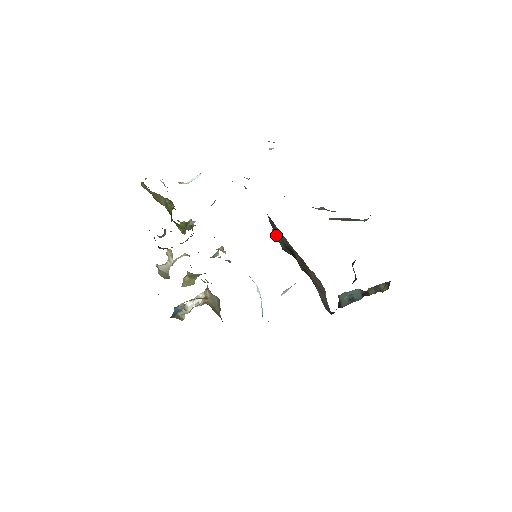
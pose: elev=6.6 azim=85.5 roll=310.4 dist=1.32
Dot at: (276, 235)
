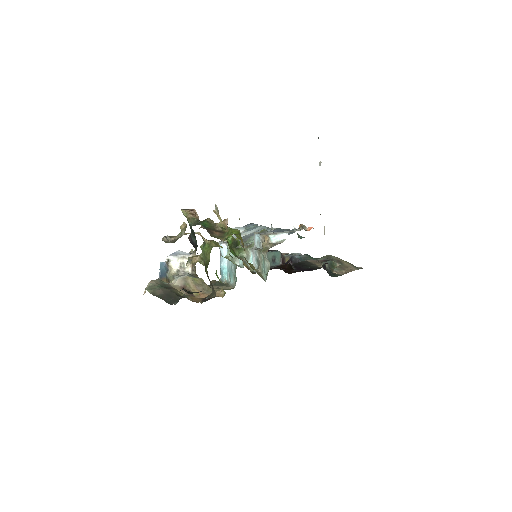
Dot at: occluded
